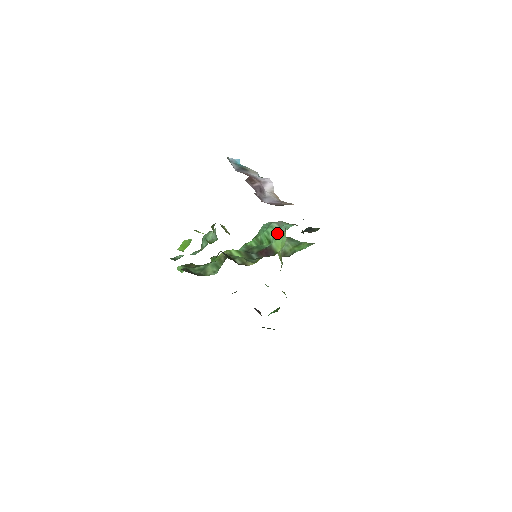
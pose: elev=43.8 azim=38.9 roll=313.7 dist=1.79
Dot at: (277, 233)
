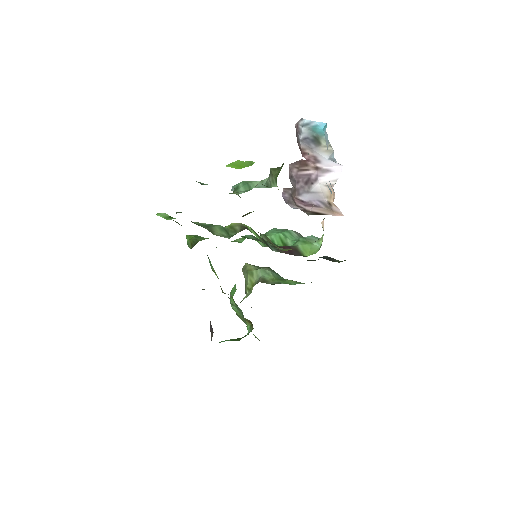
Dot at: (304, 238)
